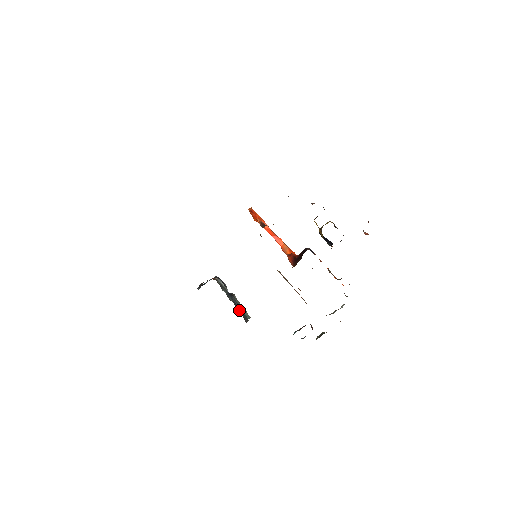
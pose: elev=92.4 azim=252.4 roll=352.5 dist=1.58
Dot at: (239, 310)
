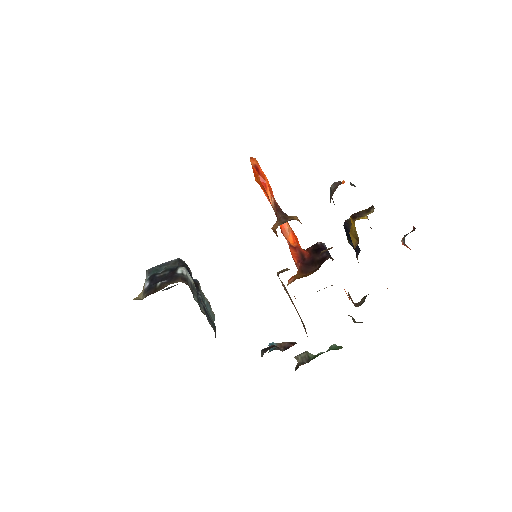
Dot at: (210, 322)
